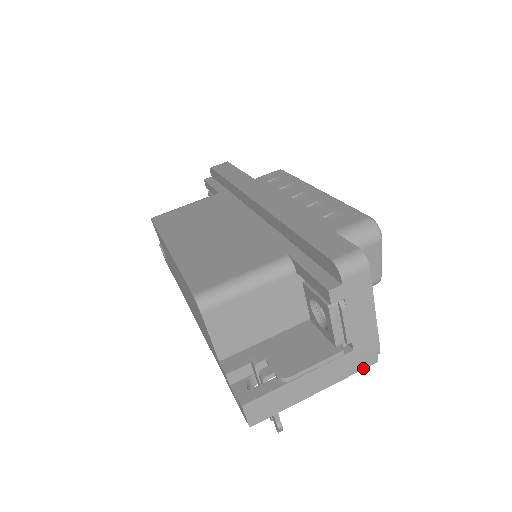
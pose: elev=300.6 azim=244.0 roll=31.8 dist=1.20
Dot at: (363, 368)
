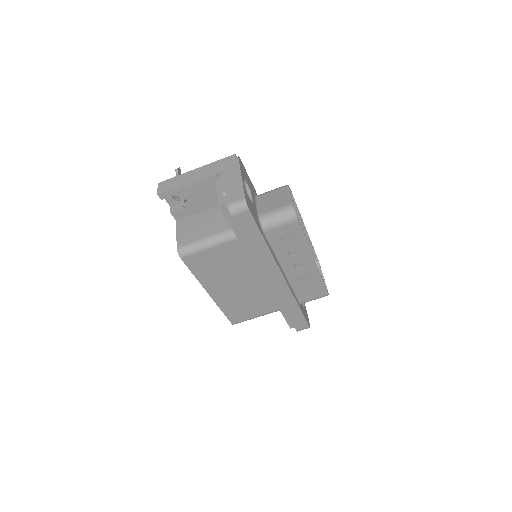
Dot at: occluded
